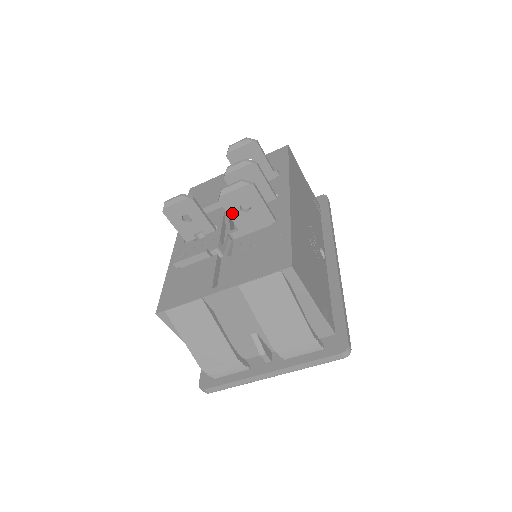
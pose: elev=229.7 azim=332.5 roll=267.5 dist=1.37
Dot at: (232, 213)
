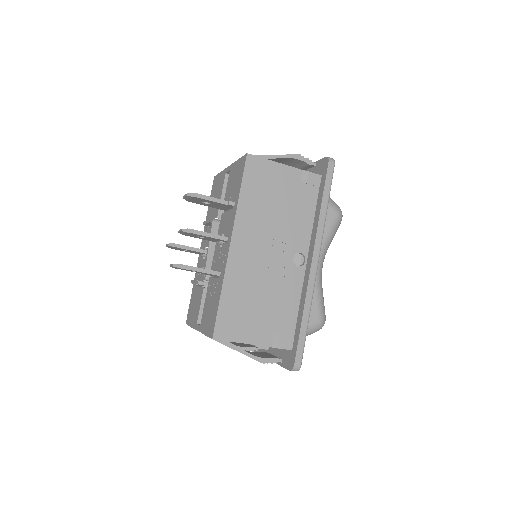
Dot at: (191, 271)
